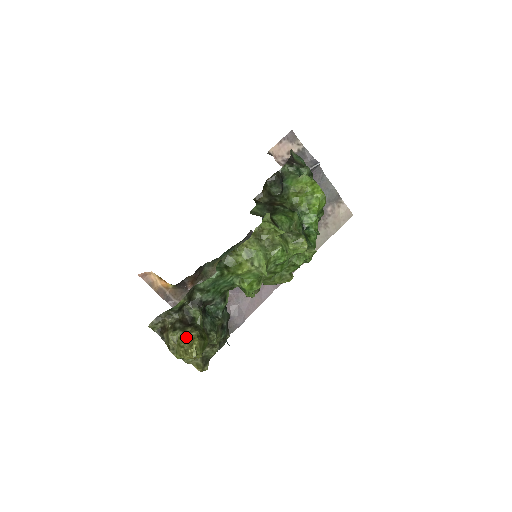
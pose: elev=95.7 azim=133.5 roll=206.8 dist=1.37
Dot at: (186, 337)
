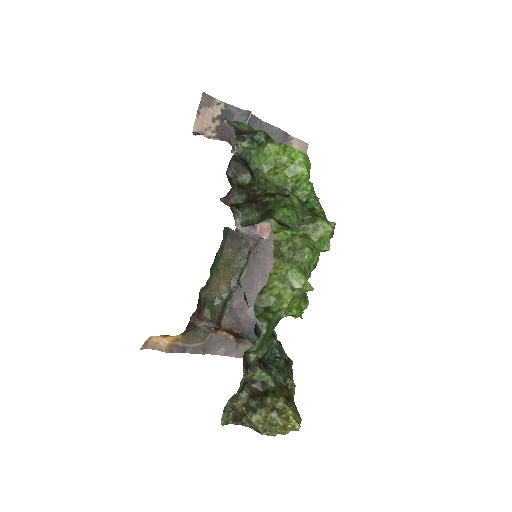
Dot at: (273, 412)
